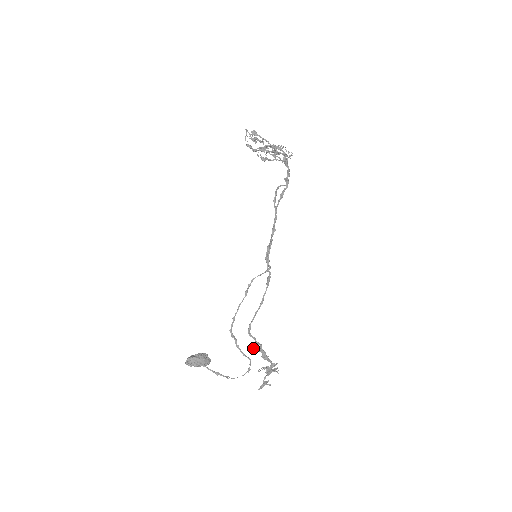
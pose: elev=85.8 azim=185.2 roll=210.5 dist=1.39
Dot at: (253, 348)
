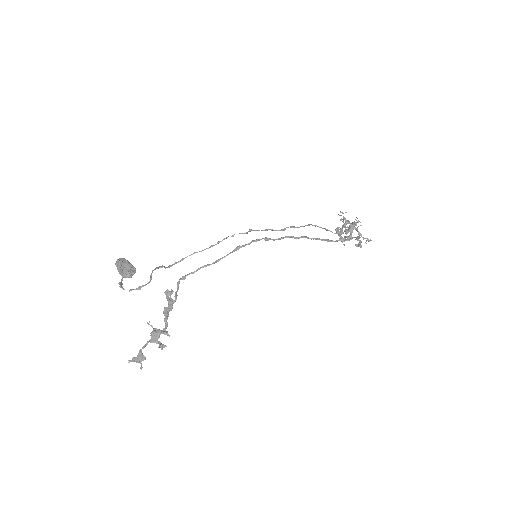
Dot at: (167, 291)
